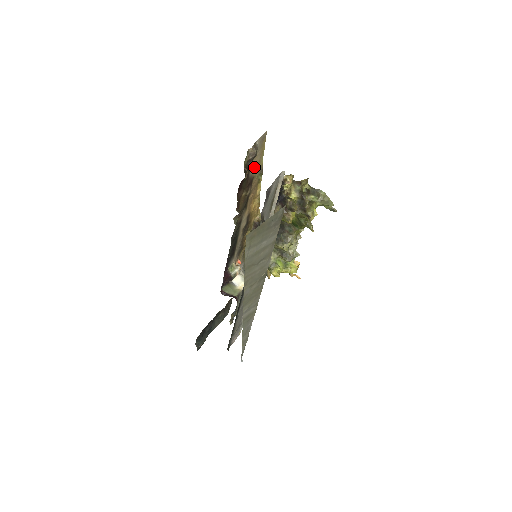
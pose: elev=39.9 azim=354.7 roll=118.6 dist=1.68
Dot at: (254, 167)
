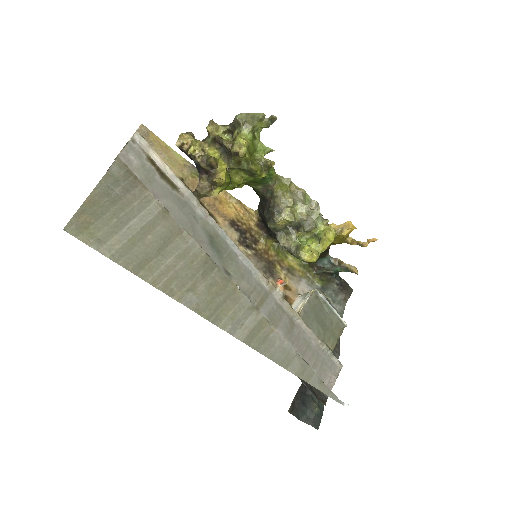
Dot at: occluded
